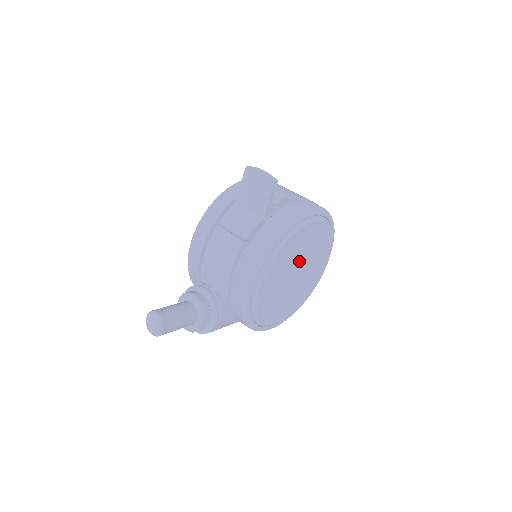
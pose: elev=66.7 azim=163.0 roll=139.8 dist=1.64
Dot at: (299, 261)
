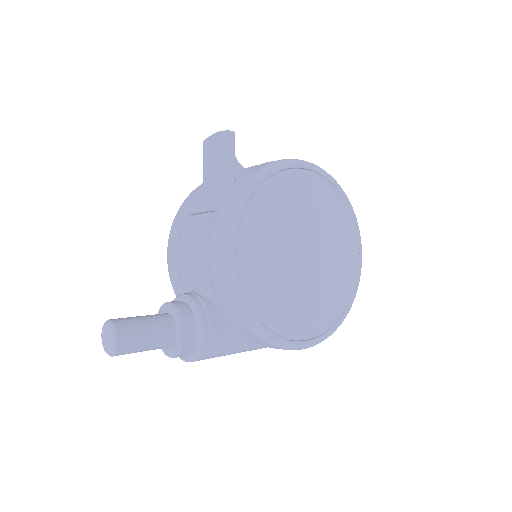
Dot at: (302, 231)
